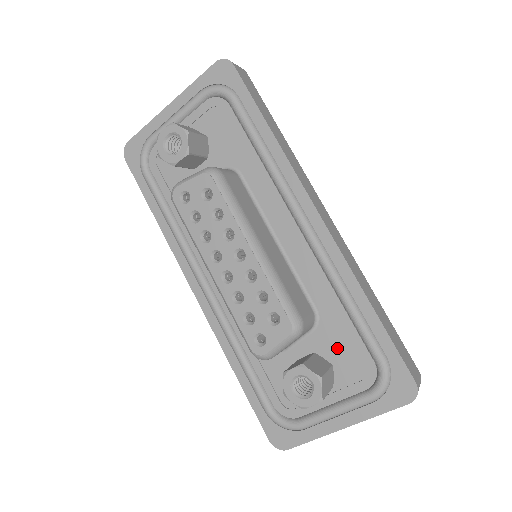
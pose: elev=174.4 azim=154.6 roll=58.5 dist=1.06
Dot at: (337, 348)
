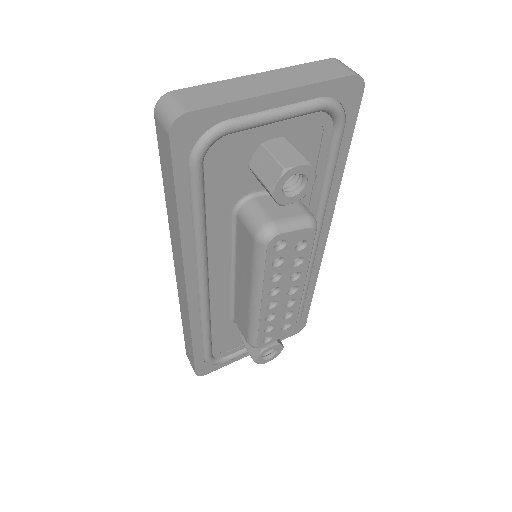
Dot at: occluded
